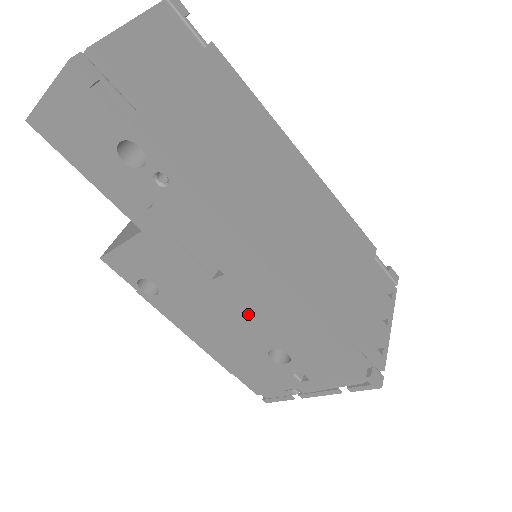
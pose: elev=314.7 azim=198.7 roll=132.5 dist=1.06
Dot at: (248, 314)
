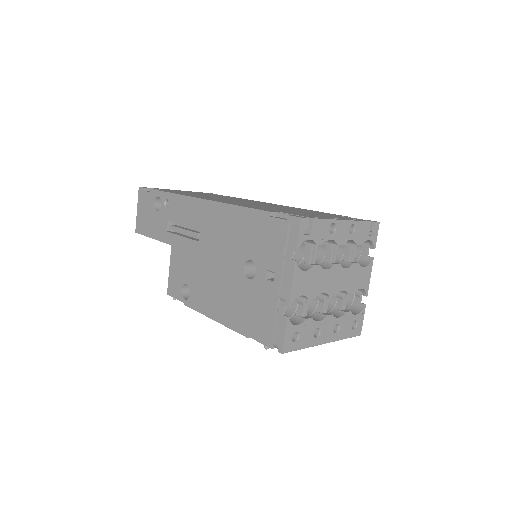
Dot at: (220, 249)
